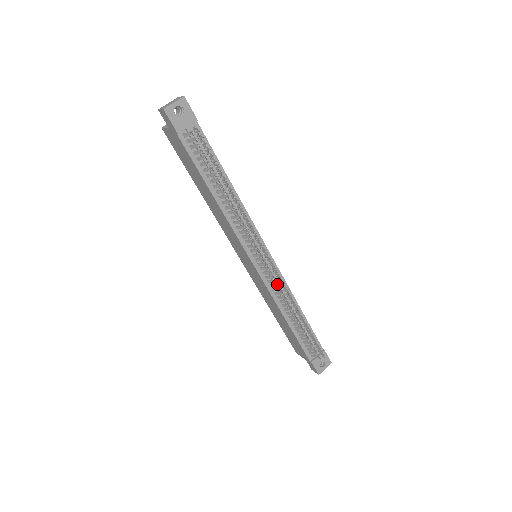
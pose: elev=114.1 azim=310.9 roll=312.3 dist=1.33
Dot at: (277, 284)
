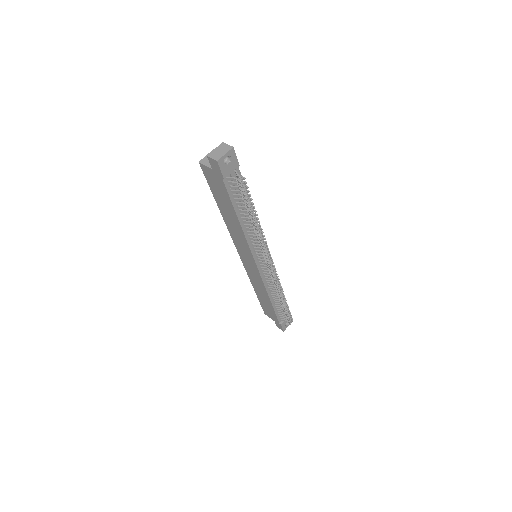
Dot at: (273, 279)
